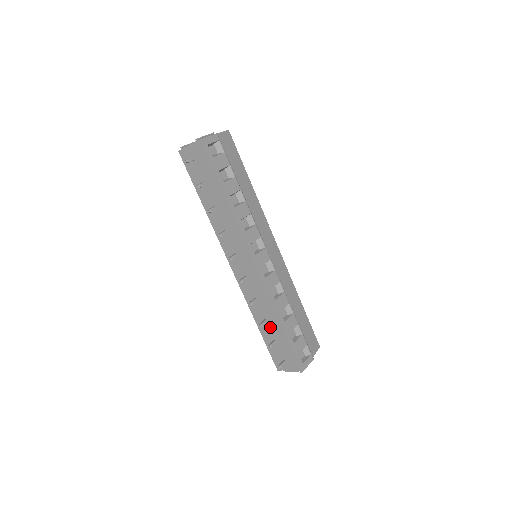
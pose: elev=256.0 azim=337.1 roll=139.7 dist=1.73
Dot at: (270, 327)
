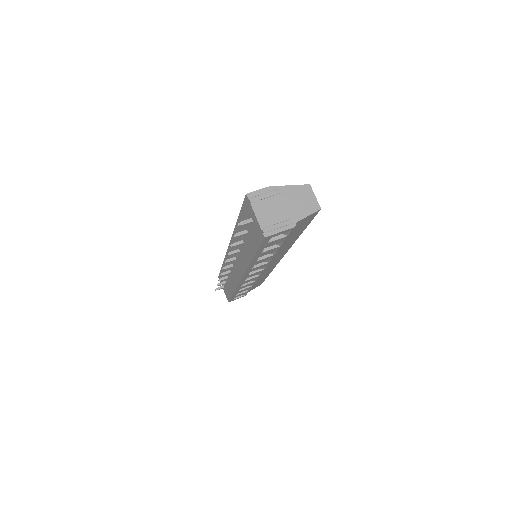
Dot at: (228, 280)
